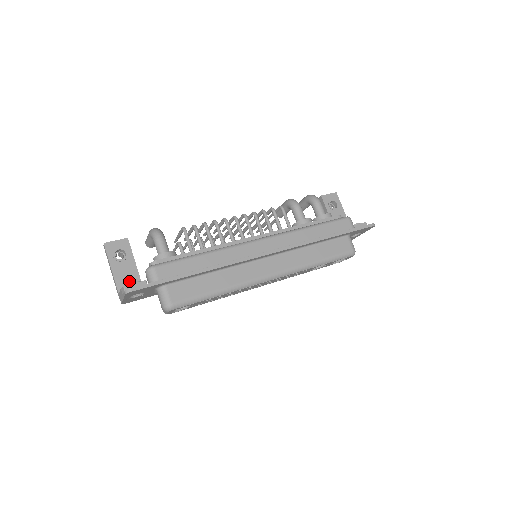
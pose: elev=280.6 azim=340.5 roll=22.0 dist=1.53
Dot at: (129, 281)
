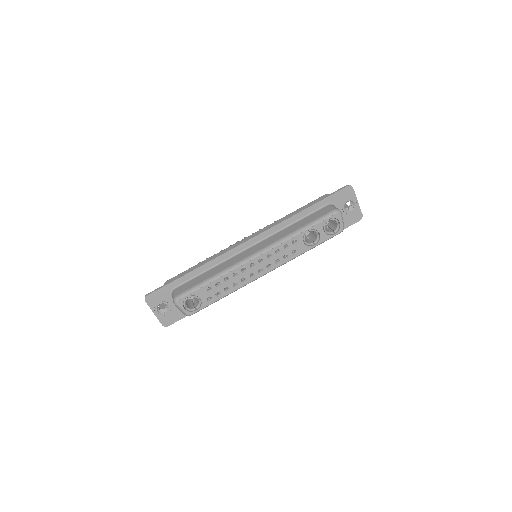
Dot at: occluded
